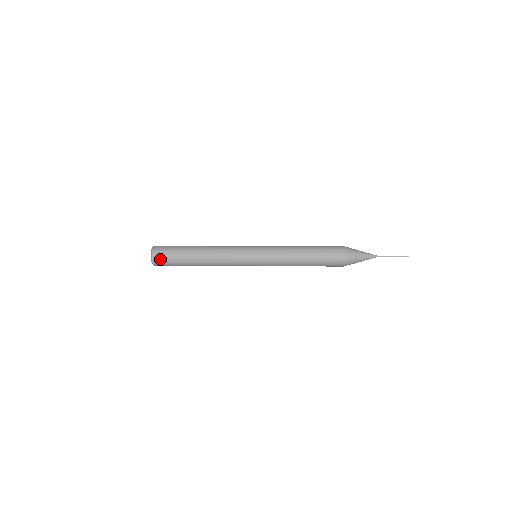
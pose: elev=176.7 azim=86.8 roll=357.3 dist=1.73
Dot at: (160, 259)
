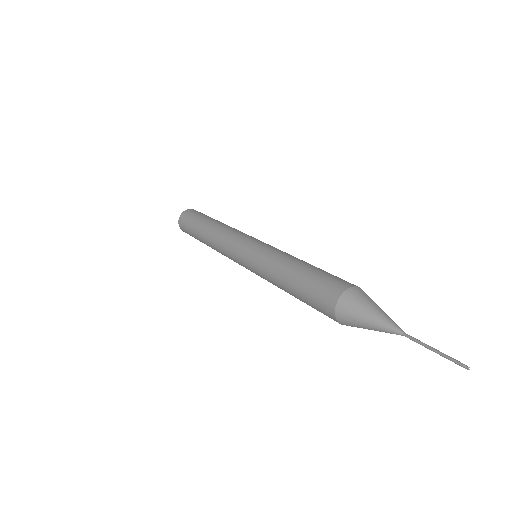
Dot at: (184, 219)
